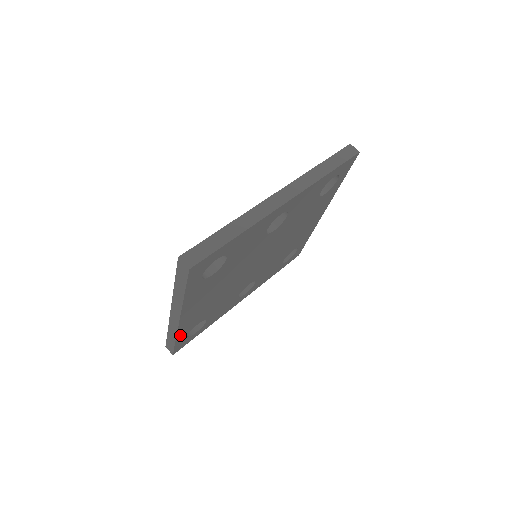
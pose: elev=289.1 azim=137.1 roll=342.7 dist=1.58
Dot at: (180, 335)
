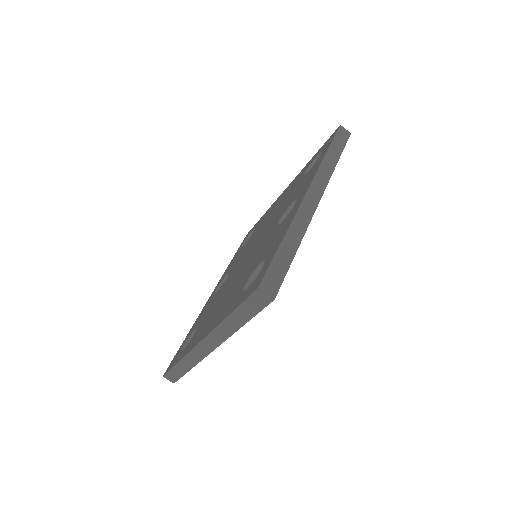
Dot at: occluded
